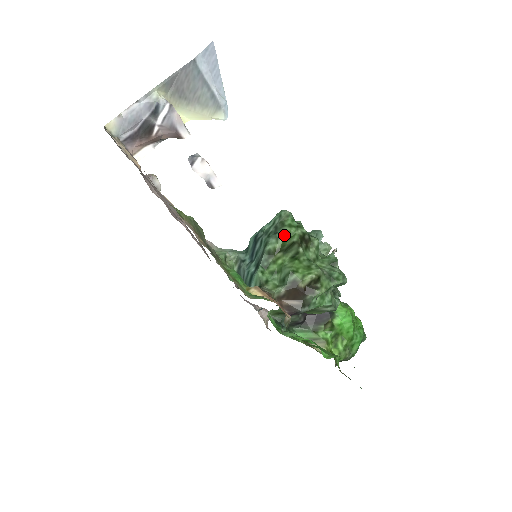
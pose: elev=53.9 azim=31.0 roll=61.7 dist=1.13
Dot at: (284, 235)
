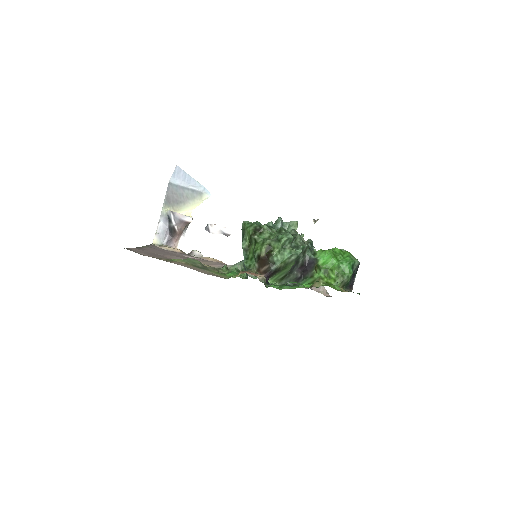
Dot at: (247, 235)
